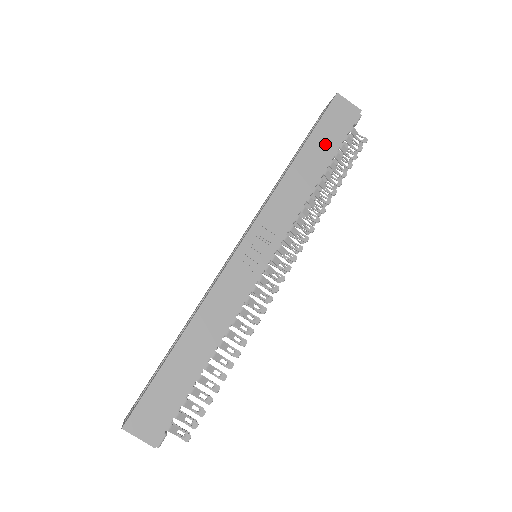
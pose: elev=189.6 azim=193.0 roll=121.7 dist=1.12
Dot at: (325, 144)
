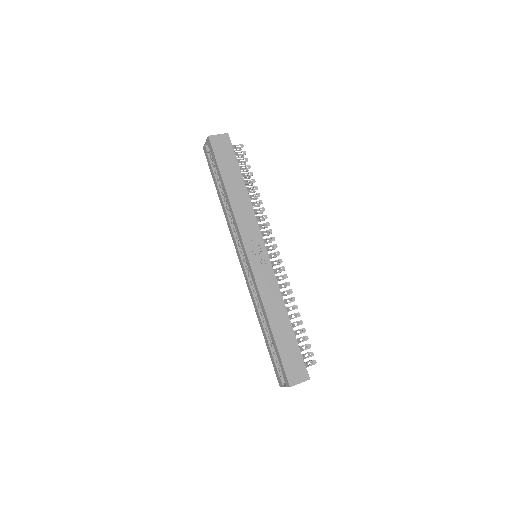
Dot at: (231, 169)
